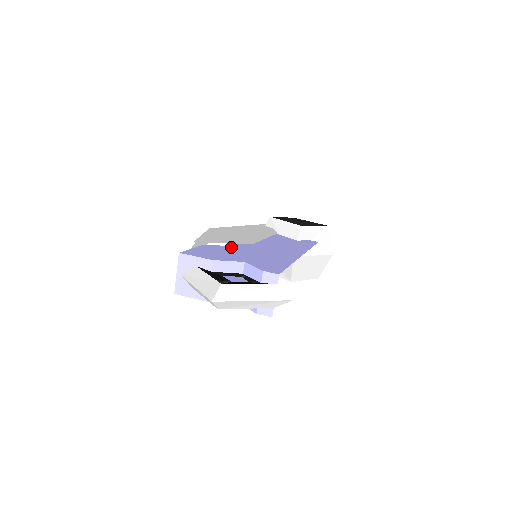
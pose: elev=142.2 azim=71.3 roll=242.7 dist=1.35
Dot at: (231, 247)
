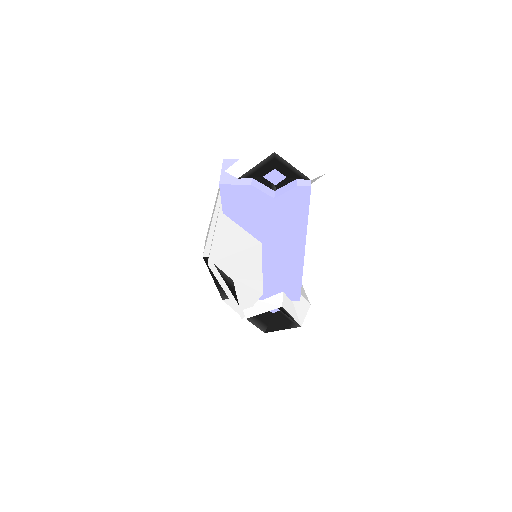
Dot at: occluded
